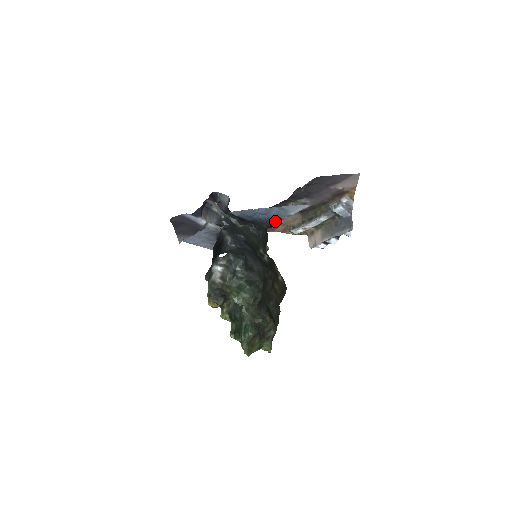
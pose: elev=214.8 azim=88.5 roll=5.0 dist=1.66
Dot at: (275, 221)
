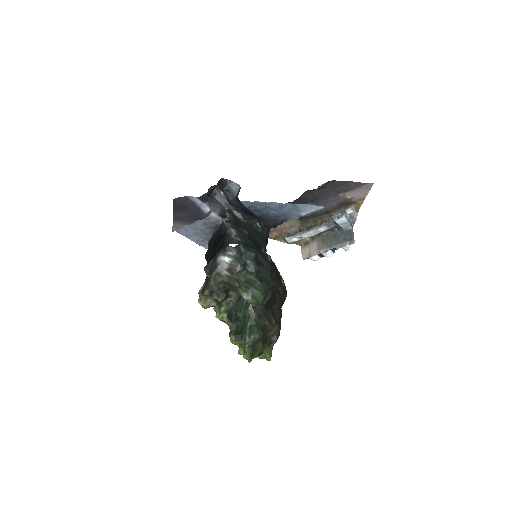
Dot at: (283, 220)
